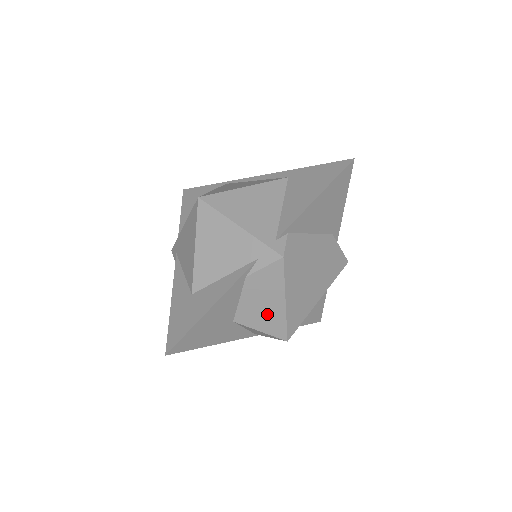
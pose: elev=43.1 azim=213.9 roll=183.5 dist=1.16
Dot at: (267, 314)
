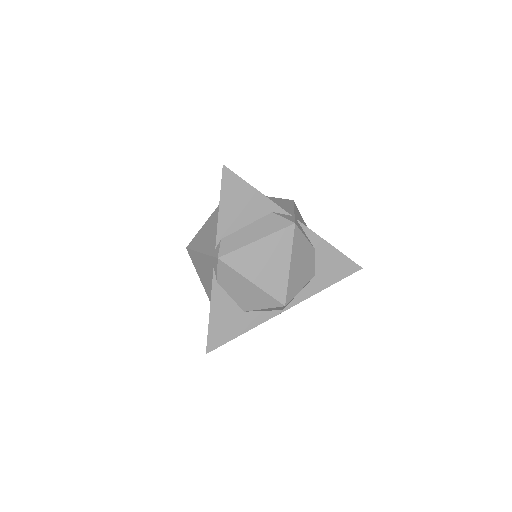
Dot at: (253, 296)
